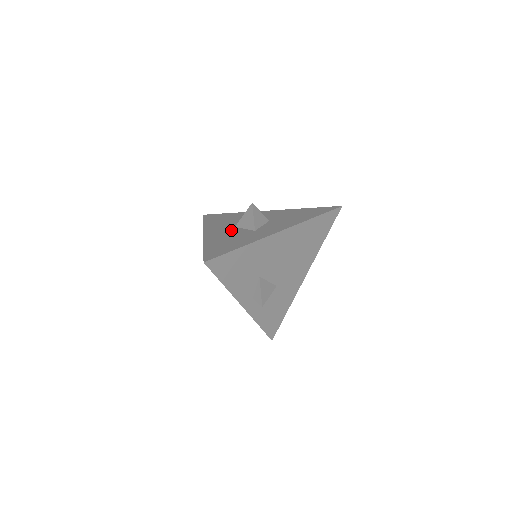
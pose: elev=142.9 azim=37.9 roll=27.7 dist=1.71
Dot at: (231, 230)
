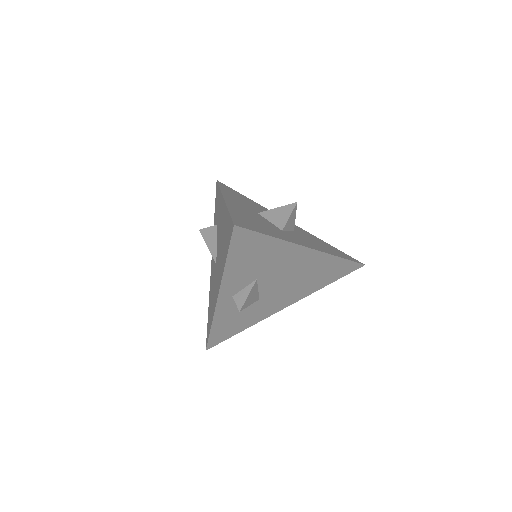
Dot at: (255, 213)
